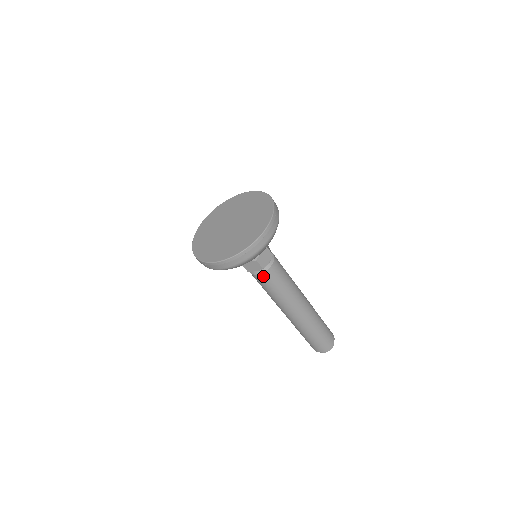
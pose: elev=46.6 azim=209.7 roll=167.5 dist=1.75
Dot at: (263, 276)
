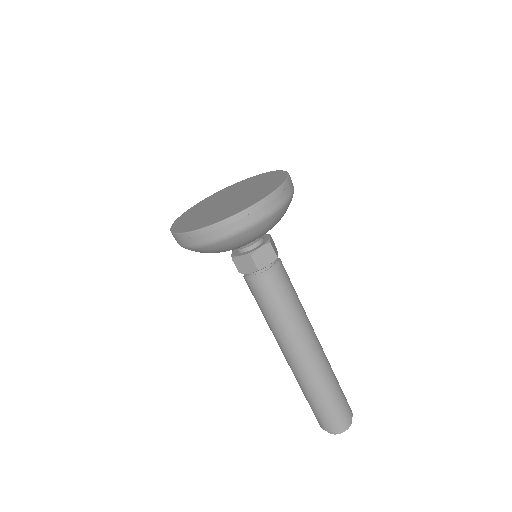
Dot at: (258, 284)
